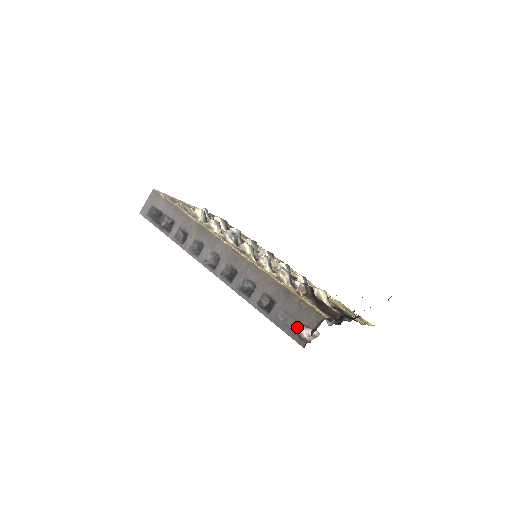
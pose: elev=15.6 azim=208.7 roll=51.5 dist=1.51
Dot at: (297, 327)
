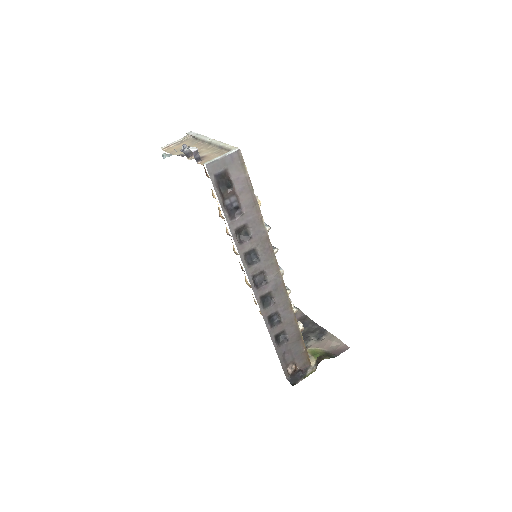
Dot at: (290, 363)
